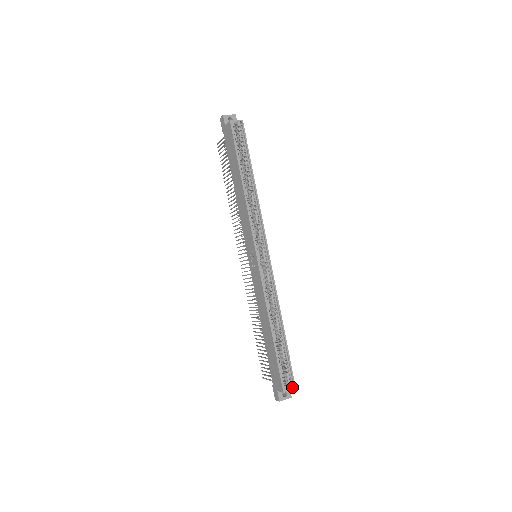
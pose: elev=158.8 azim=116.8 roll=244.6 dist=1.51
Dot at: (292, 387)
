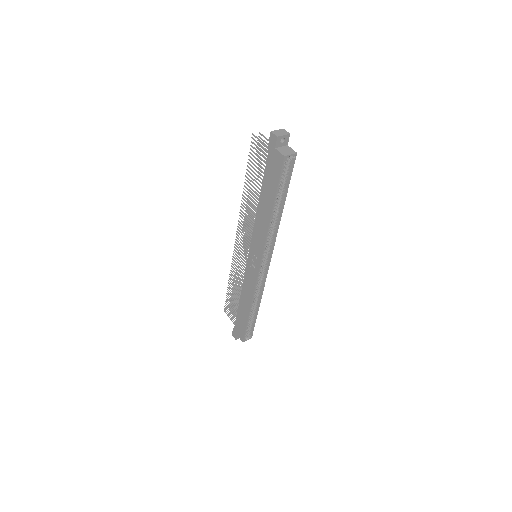
Dot at: (250, 338)
